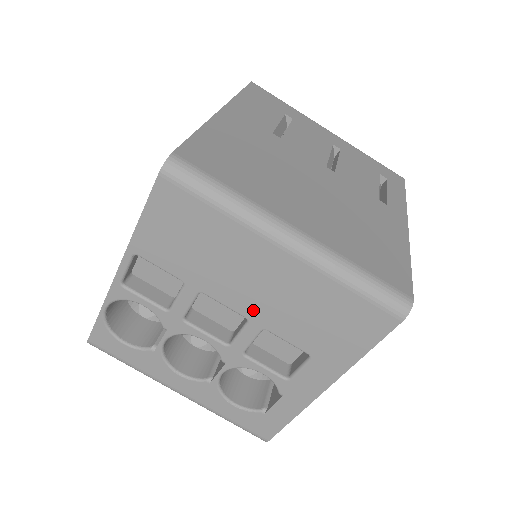
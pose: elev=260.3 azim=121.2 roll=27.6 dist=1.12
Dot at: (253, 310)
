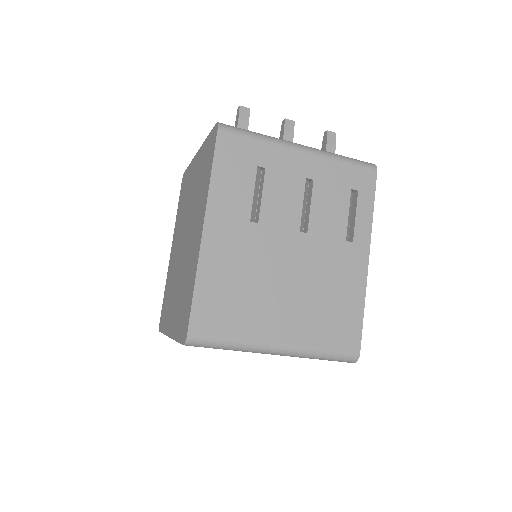
Dot at: occluded
